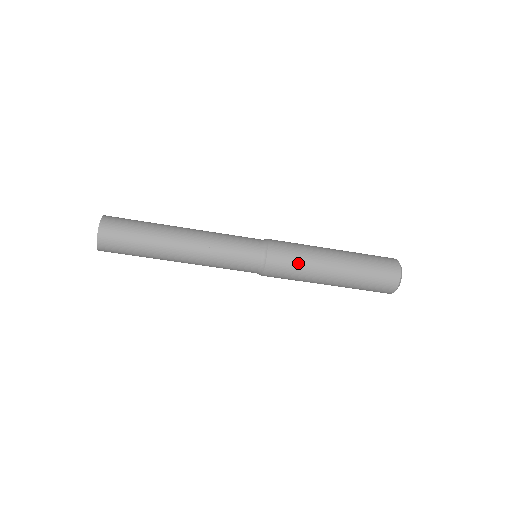
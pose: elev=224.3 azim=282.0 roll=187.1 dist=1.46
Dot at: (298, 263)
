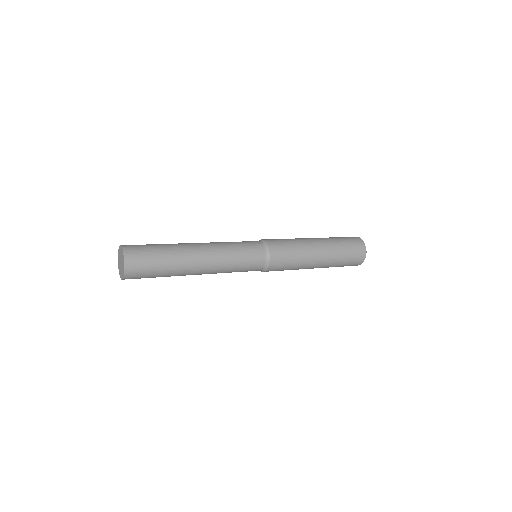
Dot at: (294, 257)
